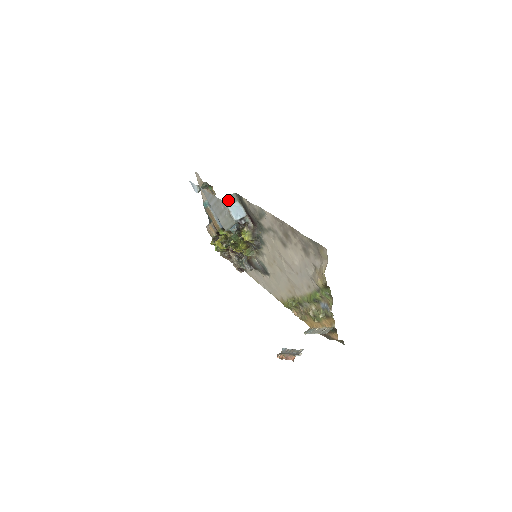
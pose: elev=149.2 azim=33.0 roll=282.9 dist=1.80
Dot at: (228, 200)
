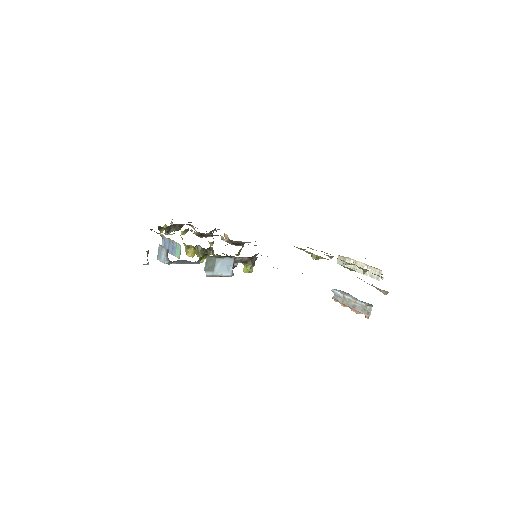
Dot at: (208, 268)
